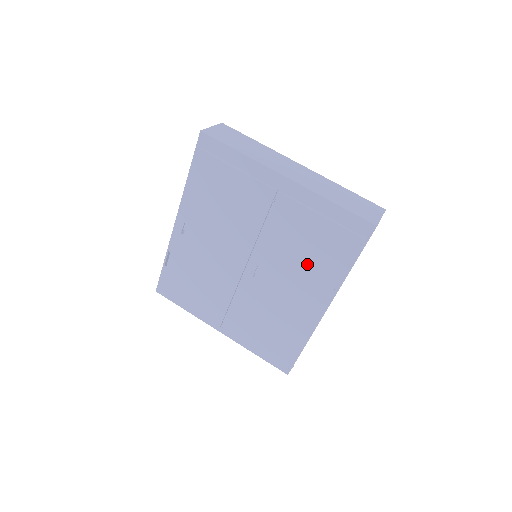
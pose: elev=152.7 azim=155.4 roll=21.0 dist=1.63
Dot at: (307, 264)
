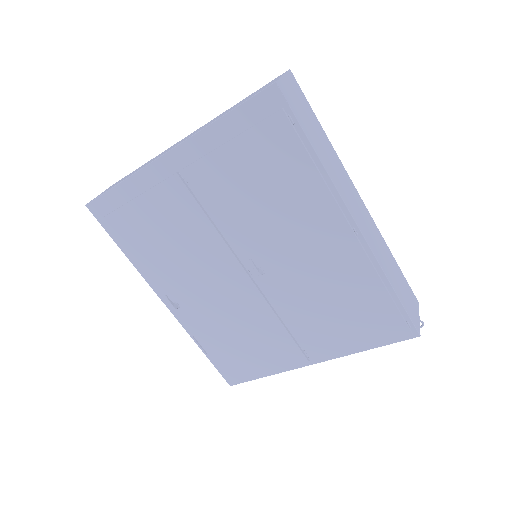
Dot at: (280, 202)
